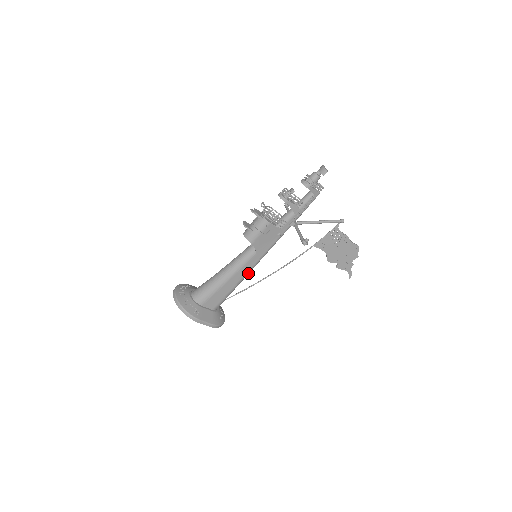
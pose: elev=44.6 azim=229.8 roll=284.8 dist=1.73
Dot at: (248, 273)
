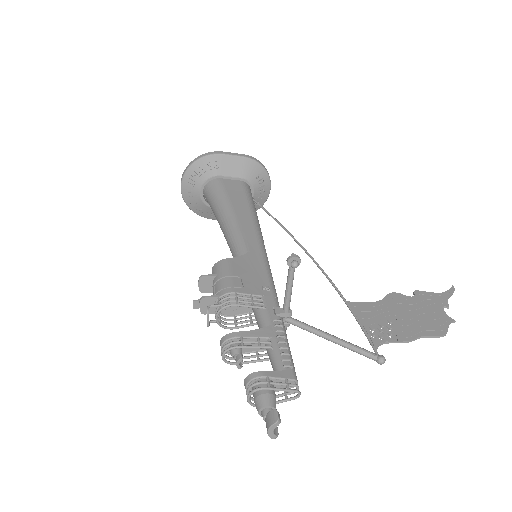
Dot at: occluded
